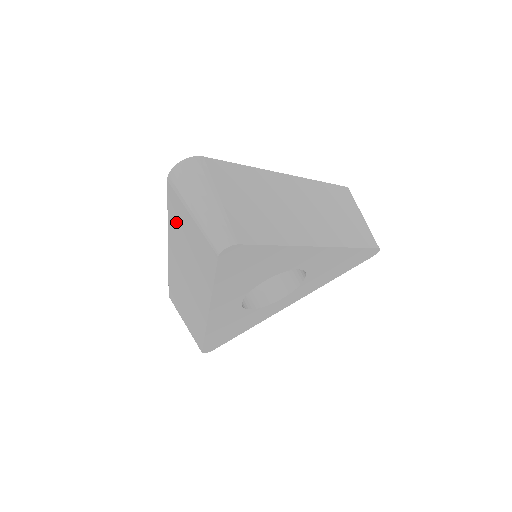
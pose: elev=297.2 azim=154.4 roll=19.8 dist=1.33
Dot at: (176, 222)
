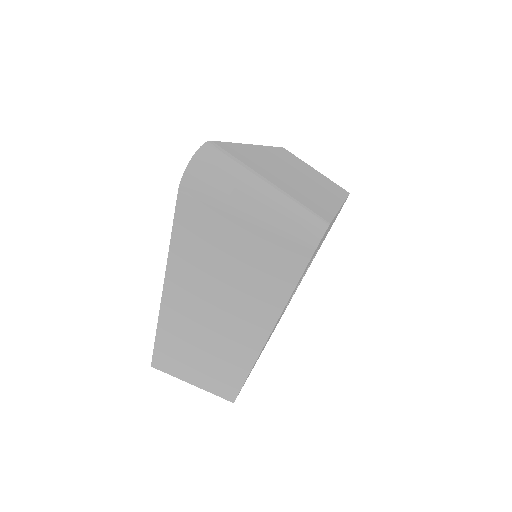
Dot at: (195, 248)
